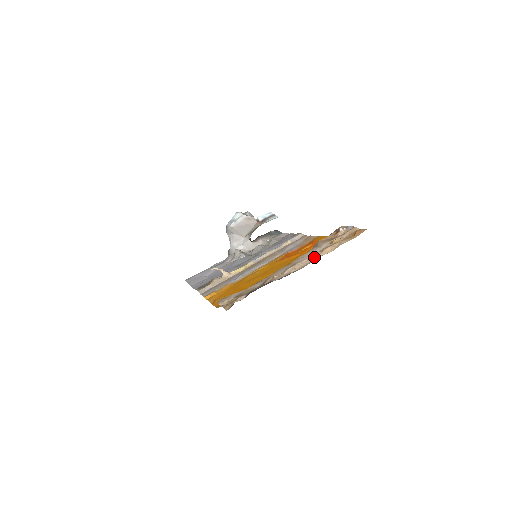
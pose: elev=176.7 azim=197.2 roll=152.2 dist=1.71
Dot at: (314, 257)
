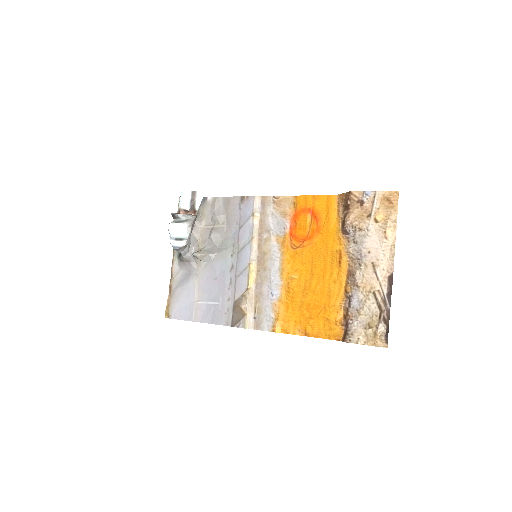
Dot at: (387, 248)
